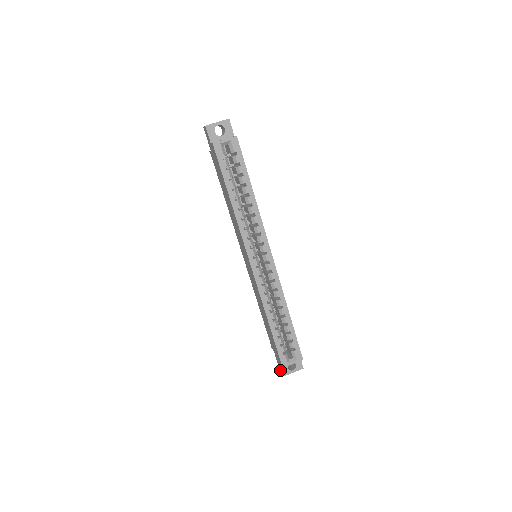
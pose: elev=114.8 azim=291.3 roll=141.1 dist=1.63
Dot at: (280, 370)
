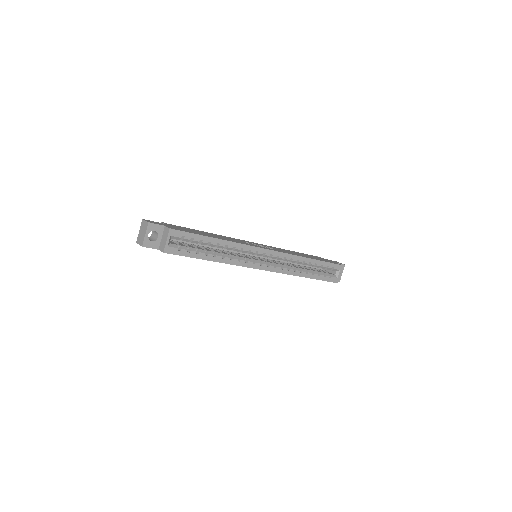
Dot at: occluded
